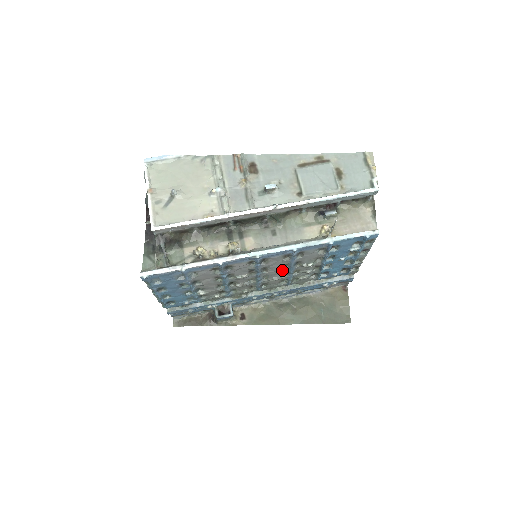
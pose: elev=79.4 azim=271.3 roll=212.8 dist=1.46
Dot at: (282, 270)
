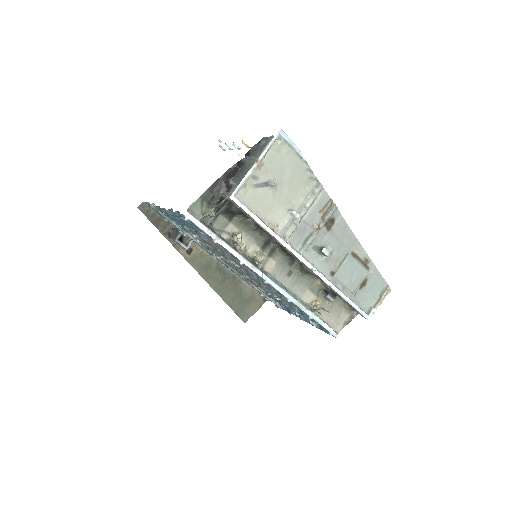
Dot at: (260, 283)
